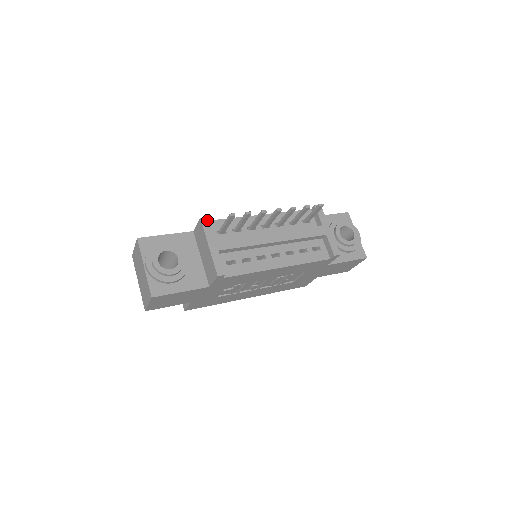
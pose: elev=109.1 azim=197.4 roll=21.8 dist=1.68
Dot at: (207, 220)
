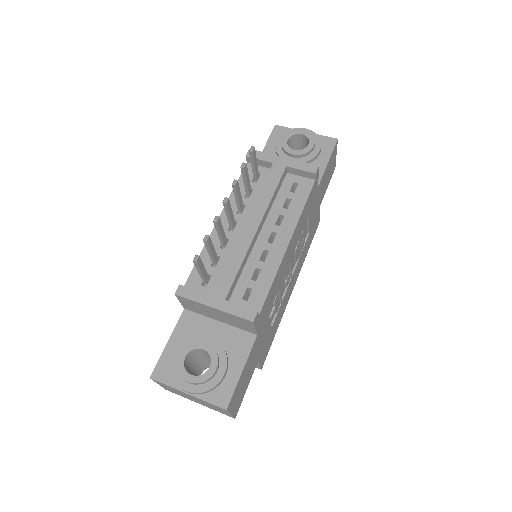
Dot at: (182, 288)
